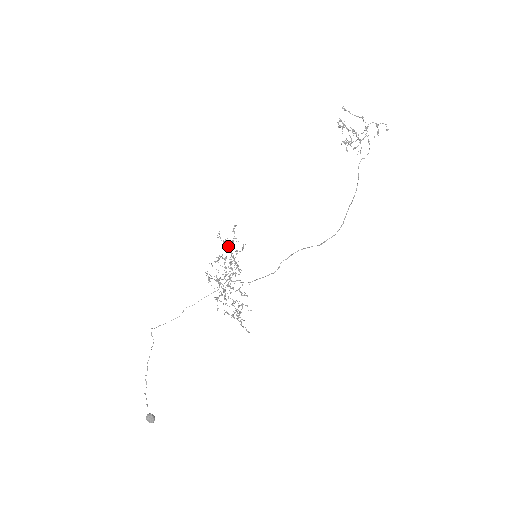
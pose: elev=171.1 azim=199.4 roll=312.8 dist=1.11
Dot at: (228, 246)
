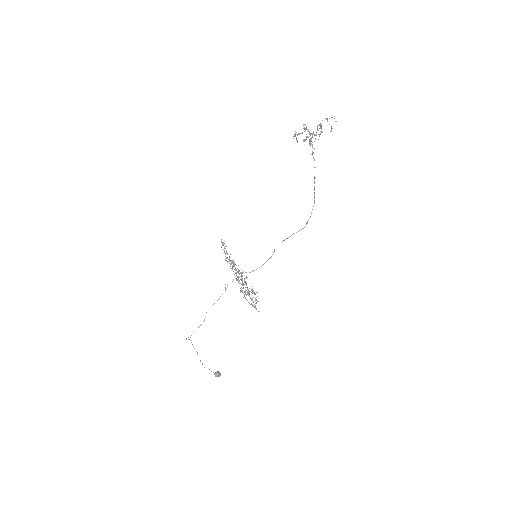
Dot at: occluded
